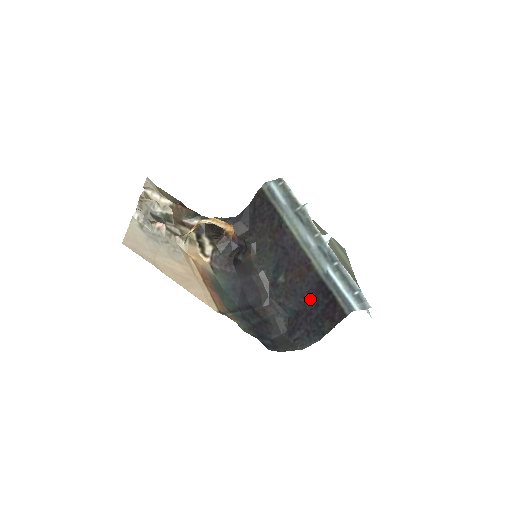
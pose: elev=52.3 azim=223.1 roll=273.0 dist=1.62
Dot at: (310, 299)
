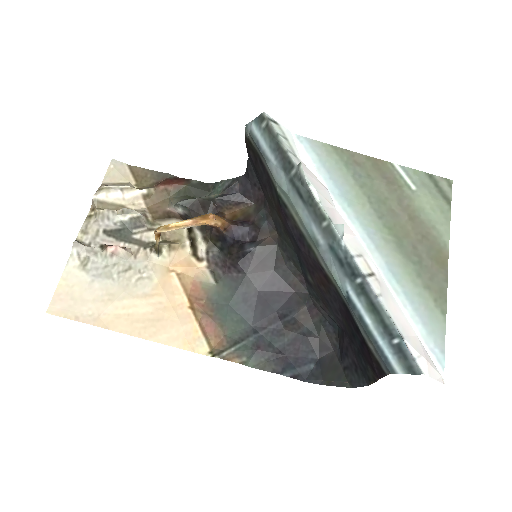
Dot at: (345, 321)
